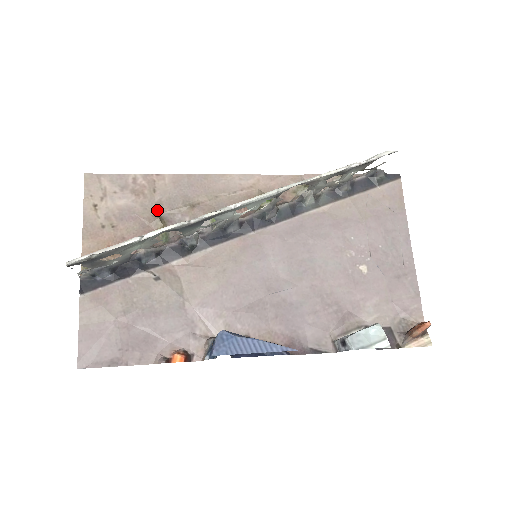
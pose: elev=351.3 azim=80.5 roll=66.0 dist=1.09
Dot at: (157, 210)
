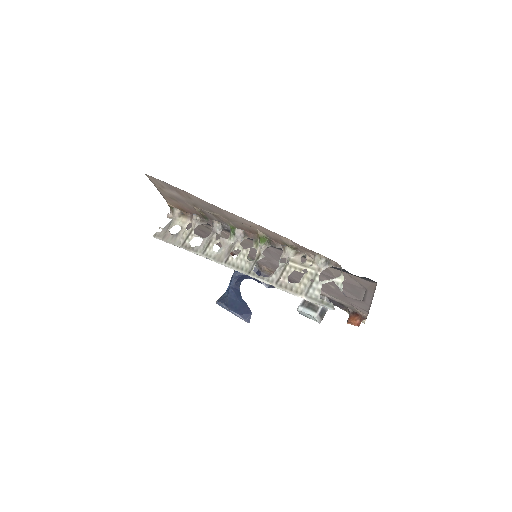
Dot at: (196, 206)
